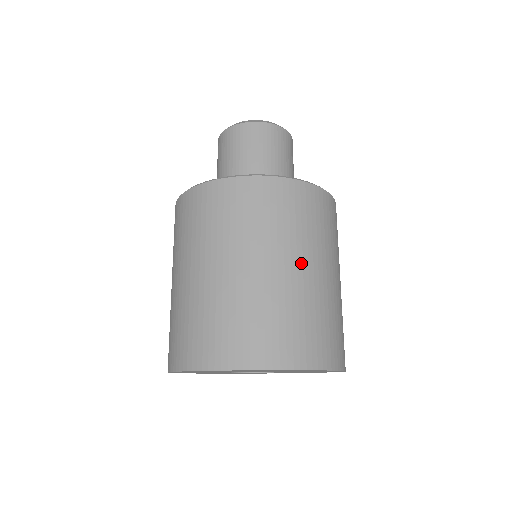
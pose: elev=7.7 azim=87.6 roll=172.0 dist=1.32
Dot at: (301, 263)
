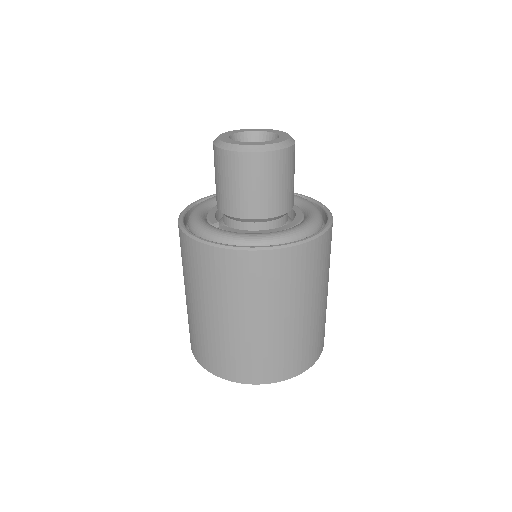
Dot at: (302, 310)
